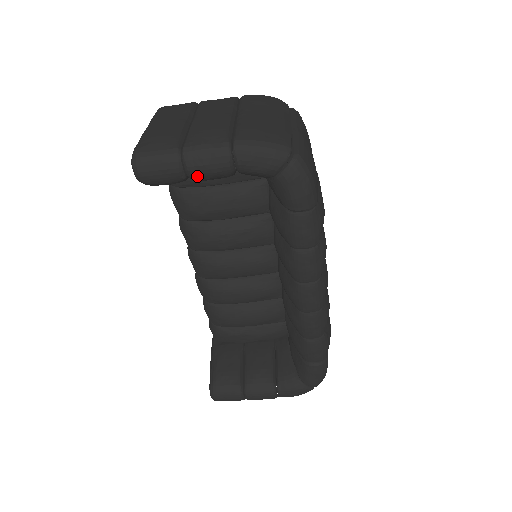
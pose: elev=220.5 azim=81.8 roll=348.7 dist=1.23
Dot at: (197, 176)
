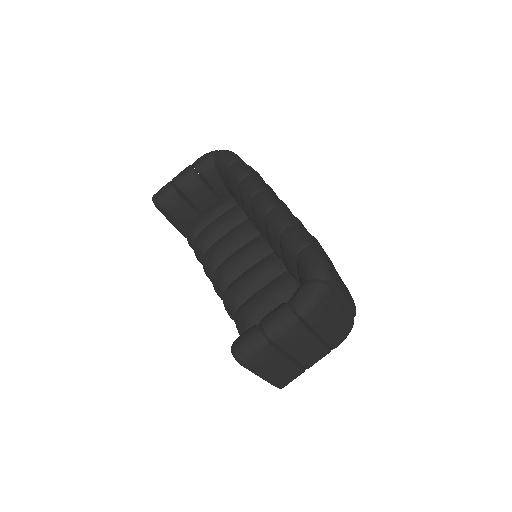
Dot at: (179, 182)
